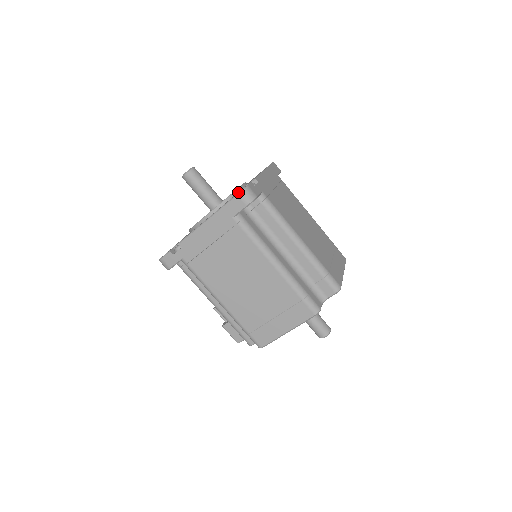
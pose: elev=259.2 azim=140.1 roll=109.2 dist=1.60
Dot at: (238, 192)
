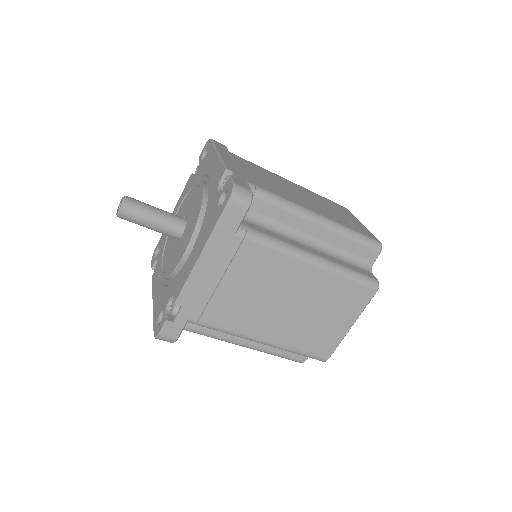
Dot at: (156, 328)
